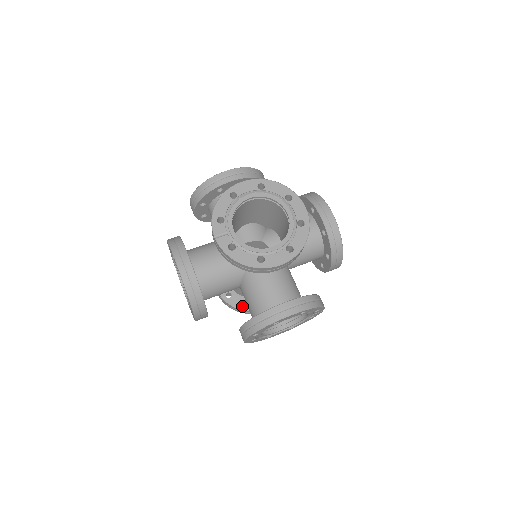
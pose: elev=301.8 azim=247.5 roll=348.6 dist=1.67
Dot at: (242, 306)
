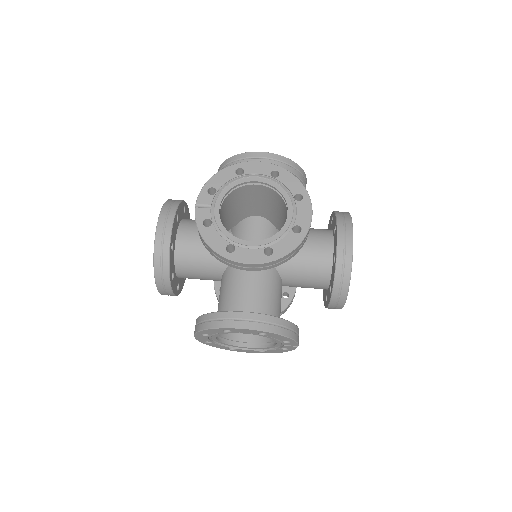
Dot at: occluded
